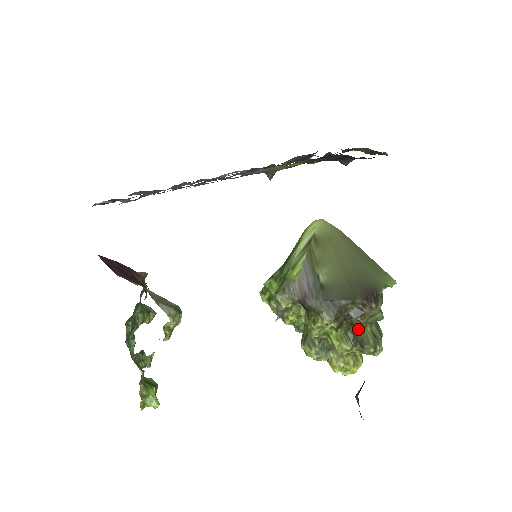
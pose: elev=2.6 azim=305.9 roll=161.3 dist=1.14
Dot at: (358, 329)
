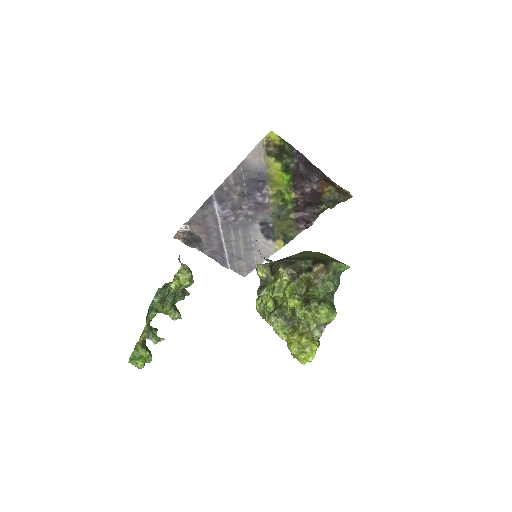
Dot at: (309, 289)
